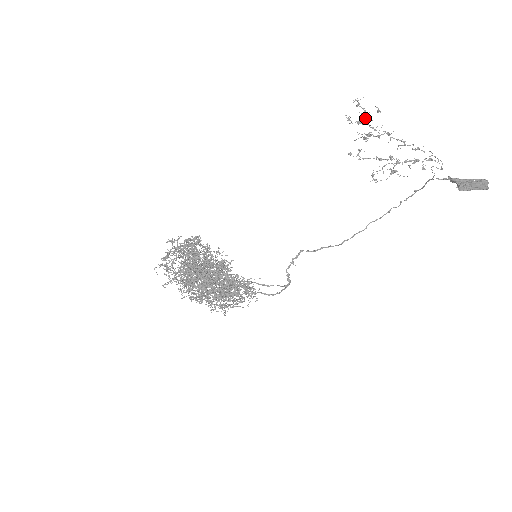
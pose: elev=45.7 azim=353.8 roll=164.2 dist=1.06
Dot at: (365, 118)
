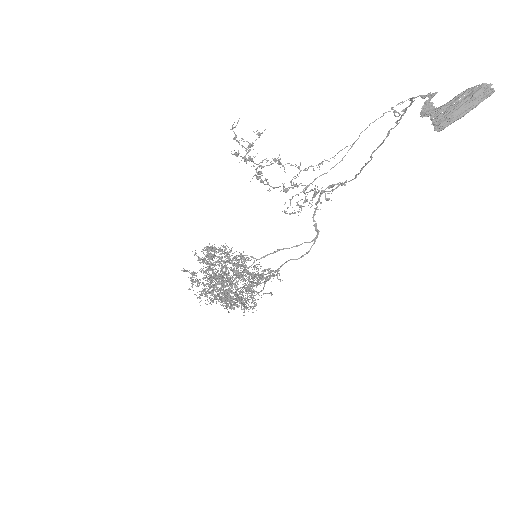
Dot at: occluded
